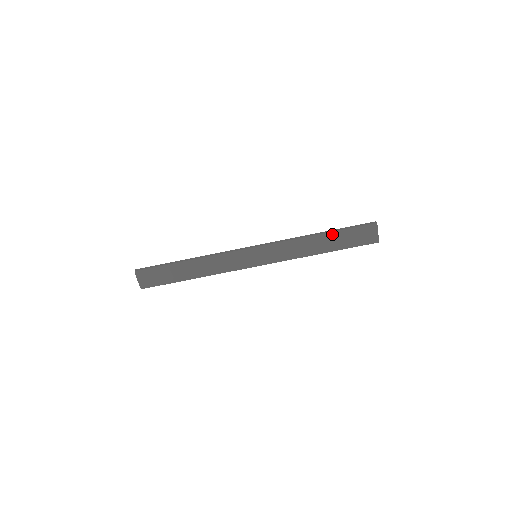
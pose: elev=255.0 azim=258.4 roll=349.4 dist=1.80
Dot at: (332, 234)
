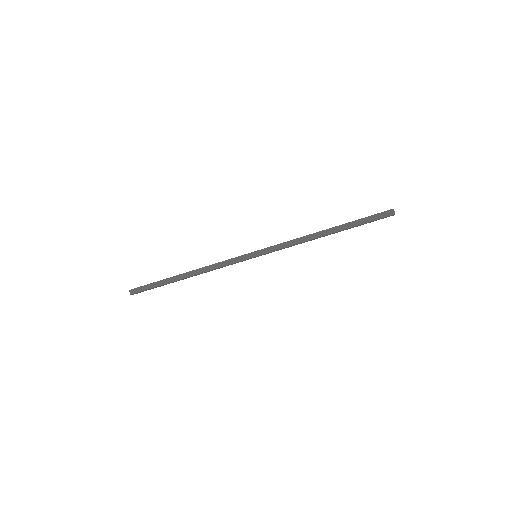
Dot at: occluded
